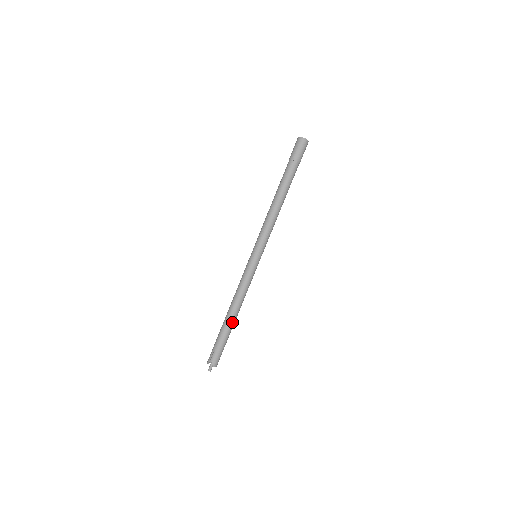
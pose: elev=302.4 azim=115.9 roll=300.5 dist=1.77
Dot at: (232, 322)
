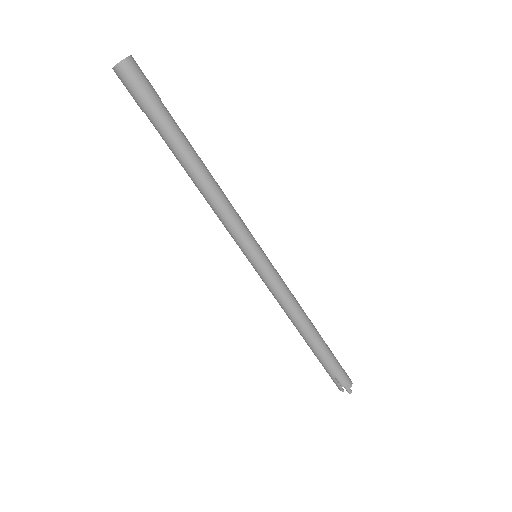
Dot at: (318, 338)
